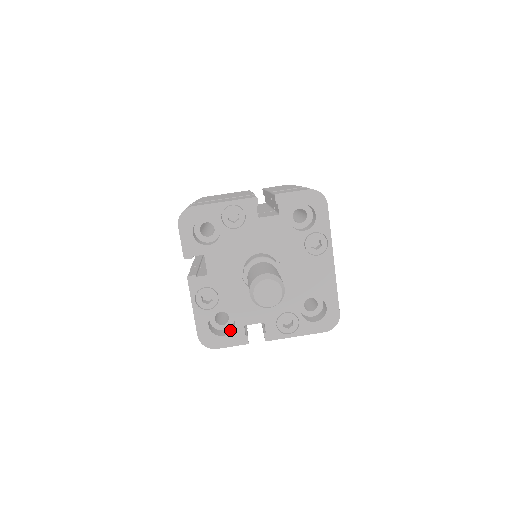
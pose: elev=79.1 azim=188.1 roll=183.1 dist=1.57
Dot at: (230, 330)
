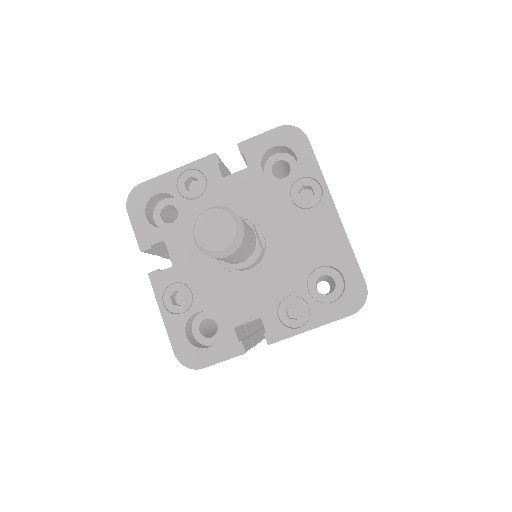
Dot at: (219, 339)
